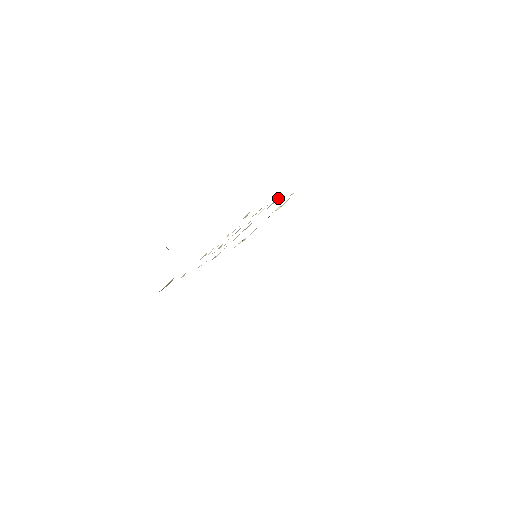
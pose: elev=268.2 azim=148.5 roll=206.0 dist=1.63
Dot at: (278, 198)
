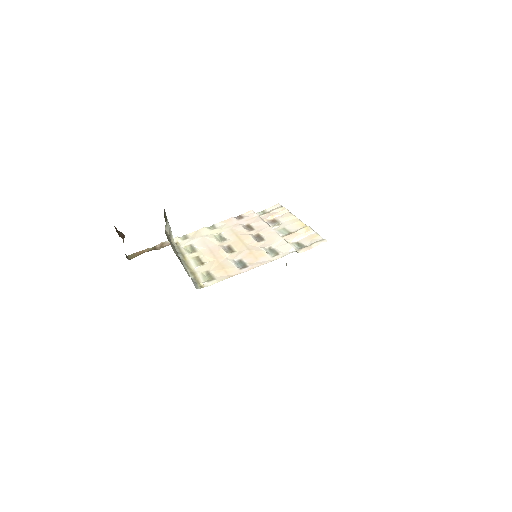
Dot at: (289, 247)
